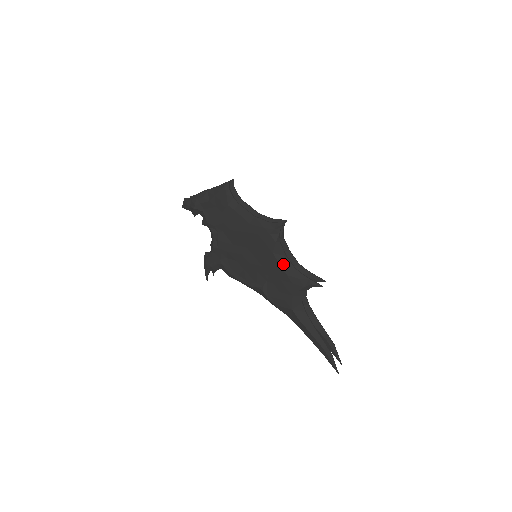
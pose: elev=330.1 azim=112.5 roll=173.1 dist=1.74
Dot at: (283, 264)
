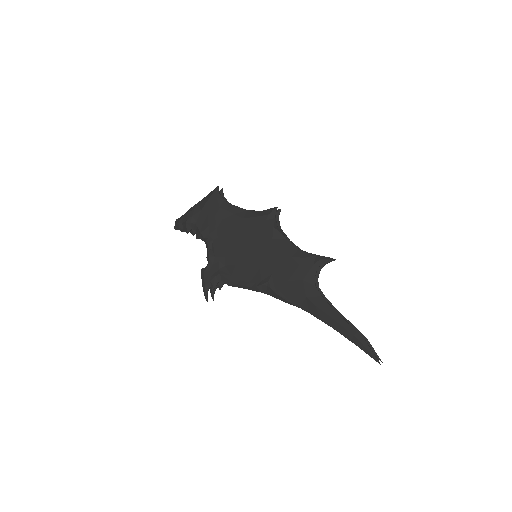
Dot at: (285, 247)
